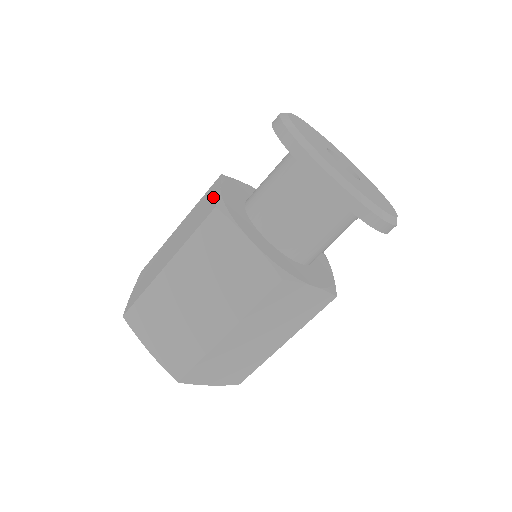
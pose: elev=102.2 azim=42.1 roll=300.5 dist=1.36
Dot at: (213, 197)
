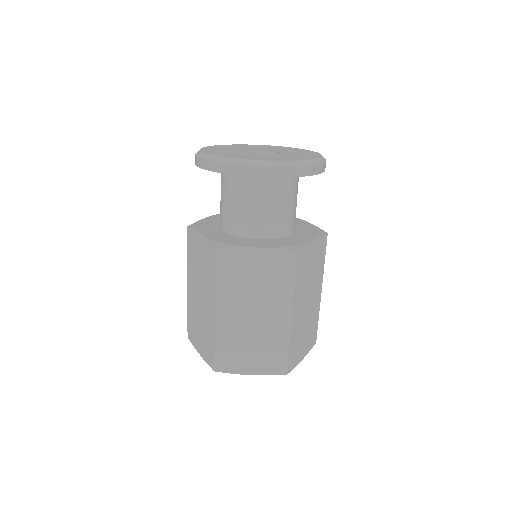
Dot at: occluded
